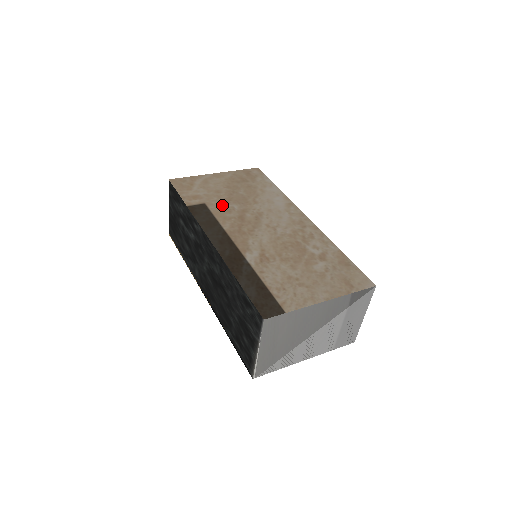
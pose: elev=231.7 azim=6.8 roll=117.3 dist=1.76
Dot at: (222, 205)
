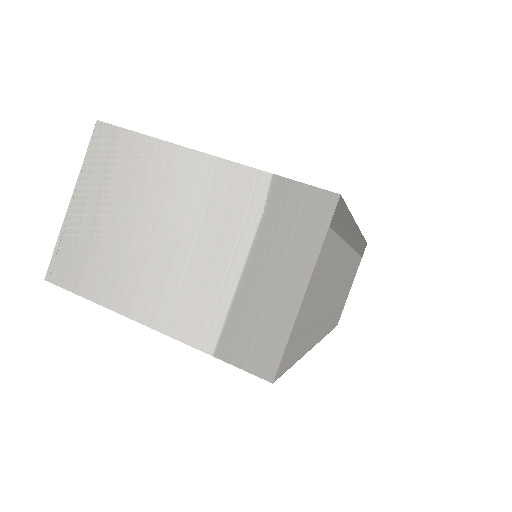
Dot at: occluded
